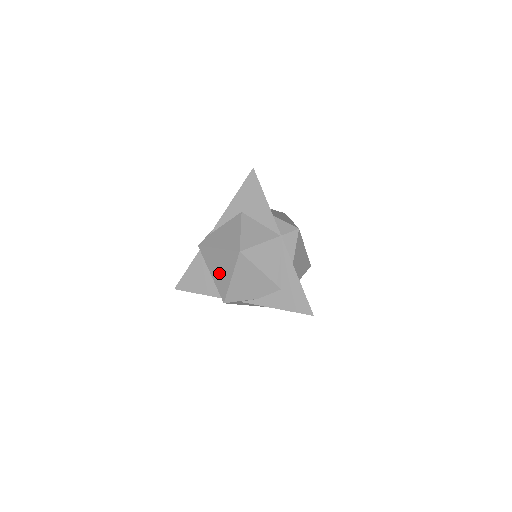
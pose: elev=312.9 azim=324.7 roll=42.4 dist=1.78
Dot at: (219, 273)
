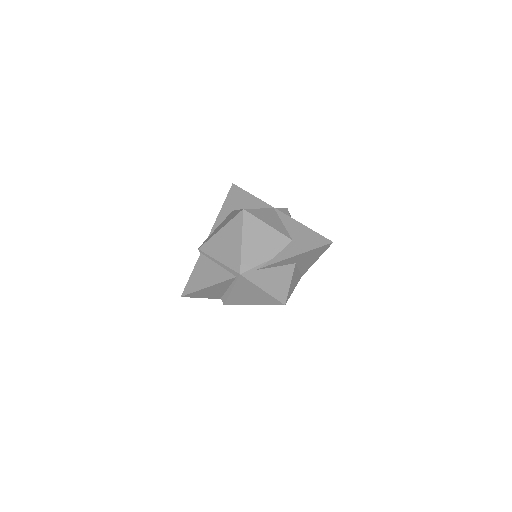
Dot at: (227, 250)
